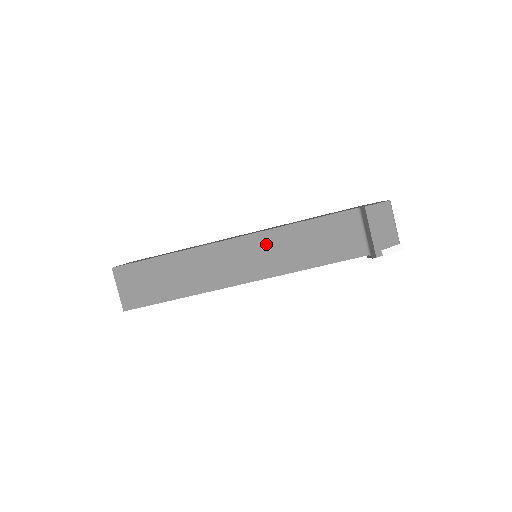
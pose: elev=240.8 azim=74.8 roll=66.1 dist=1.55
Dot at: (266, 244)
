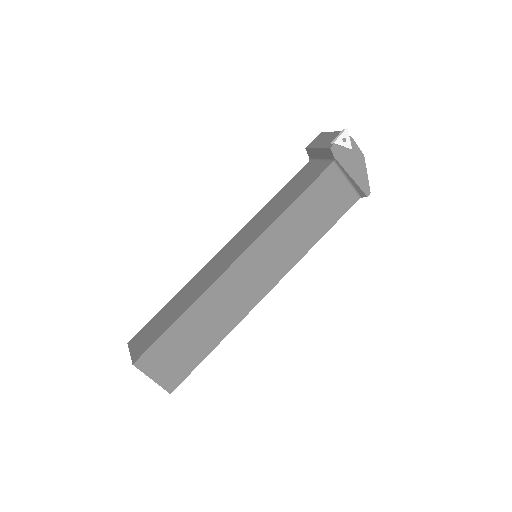
Dot at: (249, 228)
